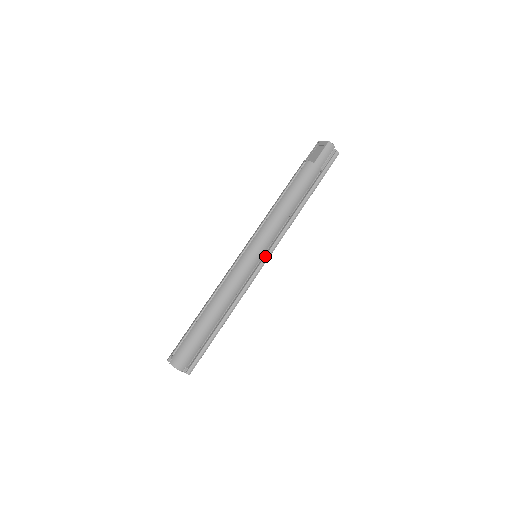
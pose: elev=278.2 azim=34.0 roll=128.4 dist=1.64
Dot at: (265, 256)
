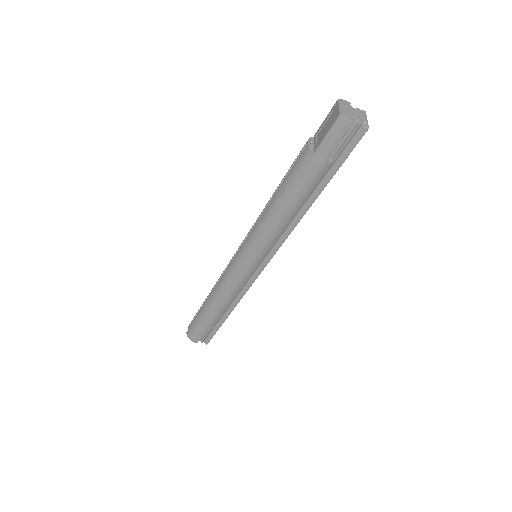
Dot at: (262, 262)
